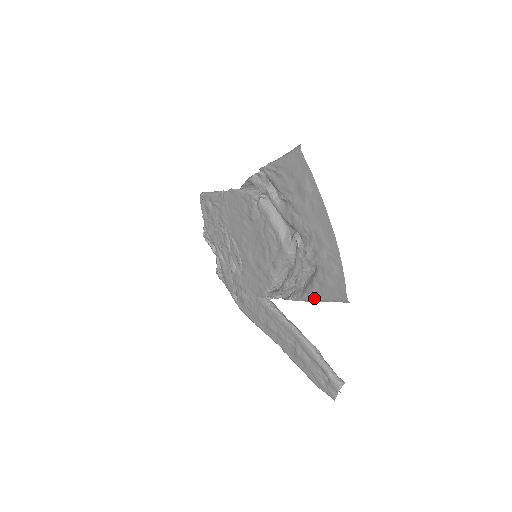
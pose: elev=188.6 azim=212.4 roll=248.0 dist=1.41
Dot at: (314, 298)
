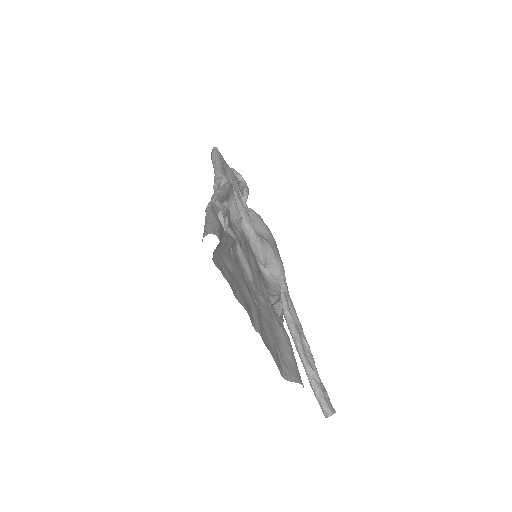
Dot at: occluded
